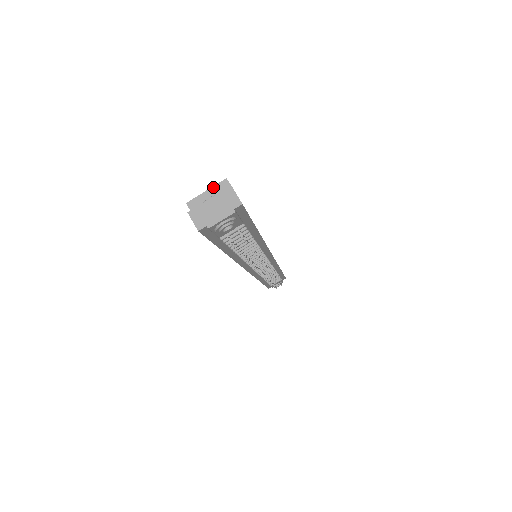
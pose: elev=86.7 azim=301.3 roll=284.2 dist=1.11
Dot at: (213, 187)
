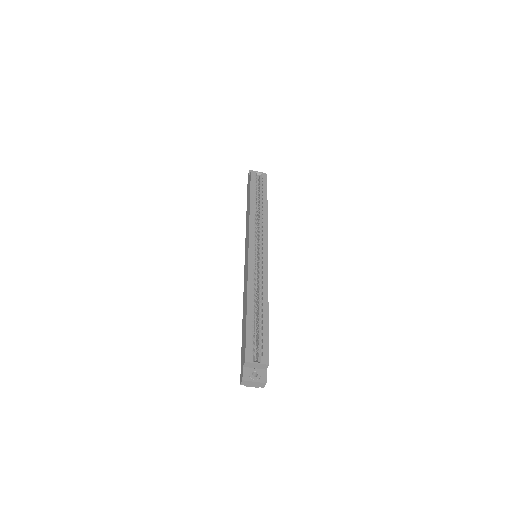
Dot at: (261, 364)
